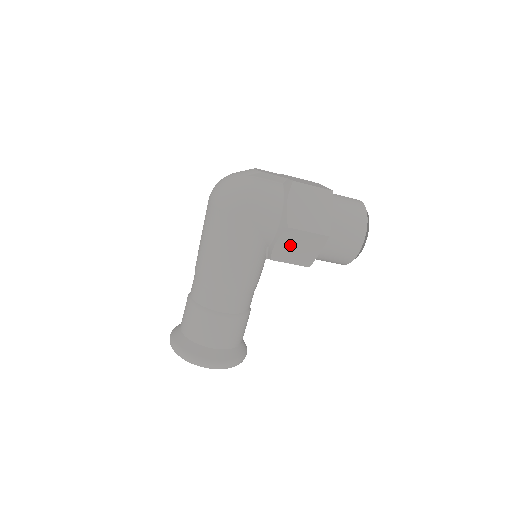
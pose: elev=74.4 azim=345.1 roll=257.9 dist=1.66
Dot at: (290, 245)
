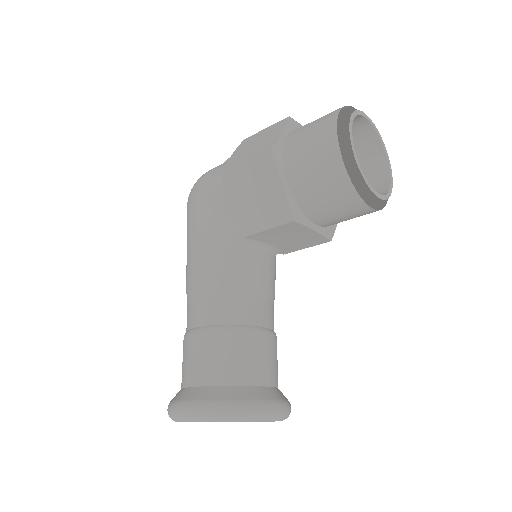
Dot at: (244, 199)
